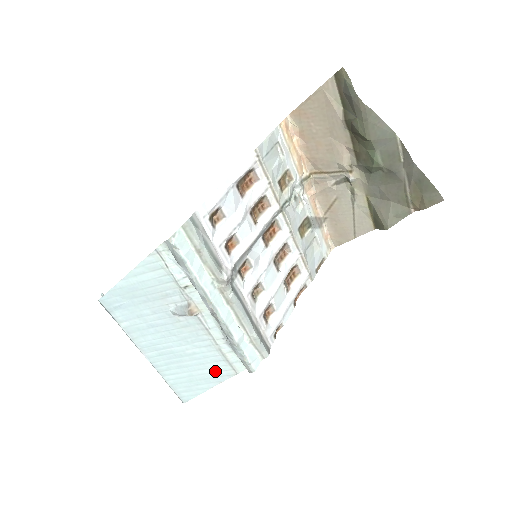
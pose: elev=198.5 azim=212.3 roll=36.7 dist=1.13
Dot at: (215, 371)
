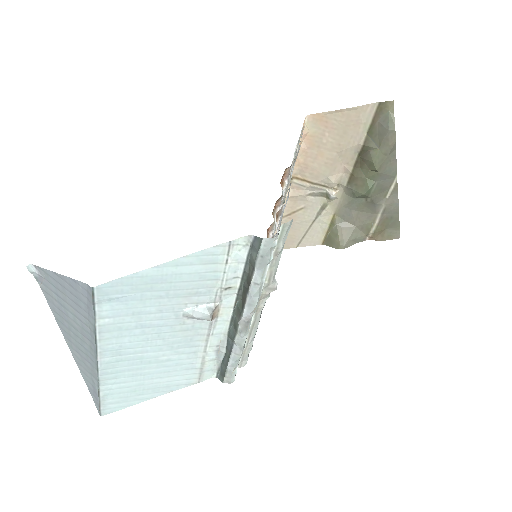
Dot at: (175, 380)
